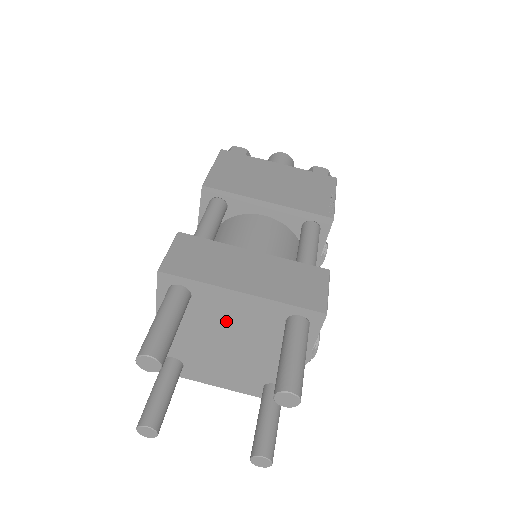
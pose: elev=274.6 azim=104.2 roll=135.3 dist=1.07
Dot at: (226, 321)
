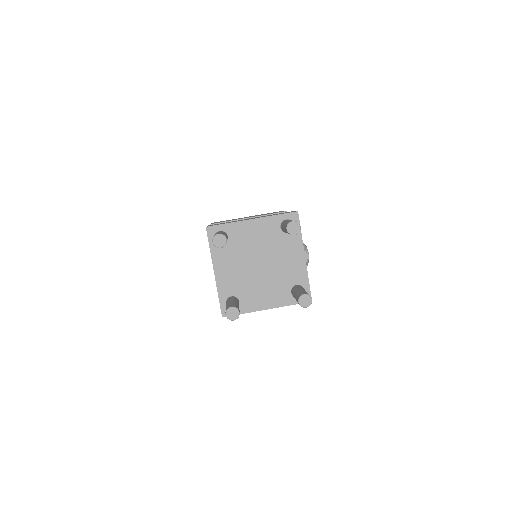
Dot at: (251, 245)
